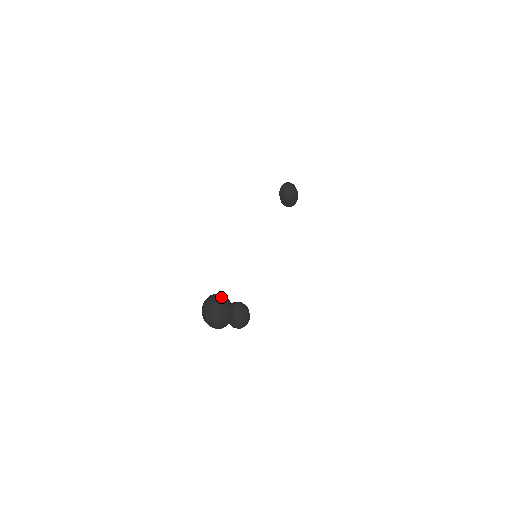
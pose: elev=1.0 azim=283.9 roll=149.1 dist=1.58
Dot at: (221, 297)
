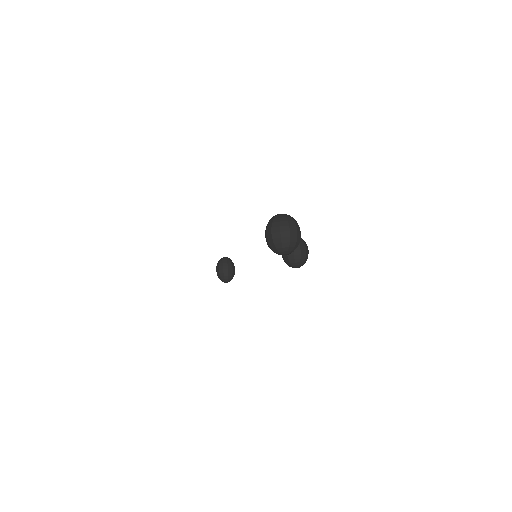
Dot at: occluded
